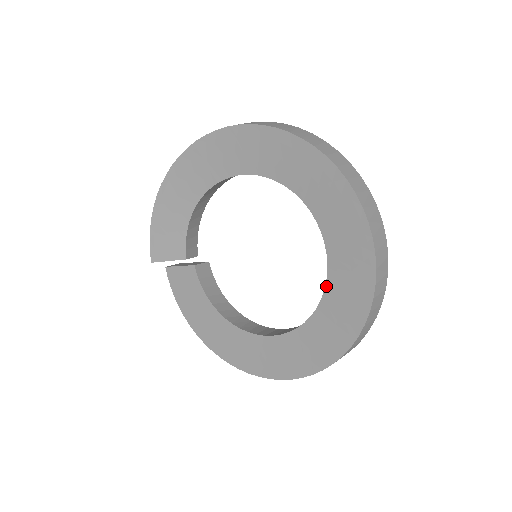
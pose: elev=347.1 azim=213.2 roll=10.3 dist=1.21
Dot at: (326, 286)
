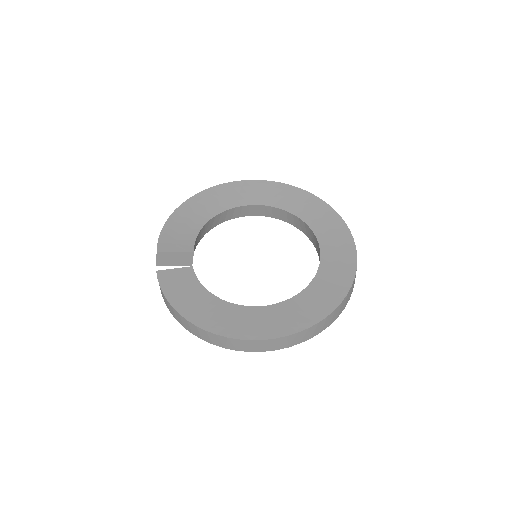
Dot at: (321, 262)
